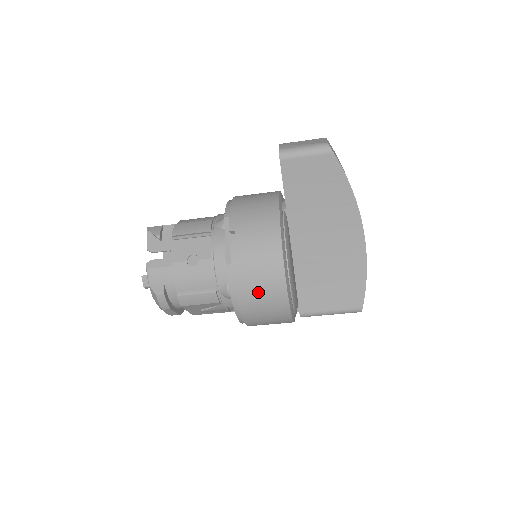
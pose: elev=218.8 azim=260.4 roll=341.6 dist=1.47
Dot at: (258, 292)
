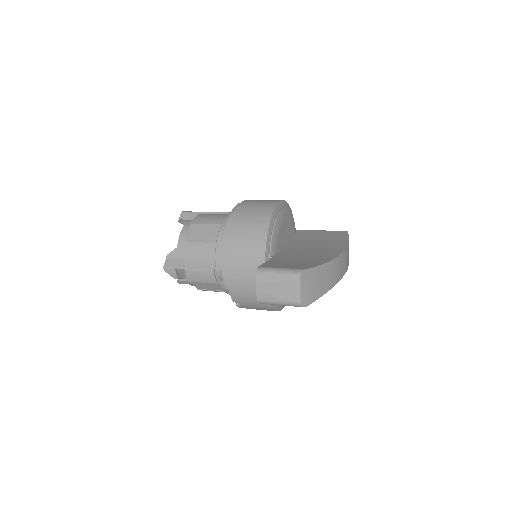
Dot at: occluded
